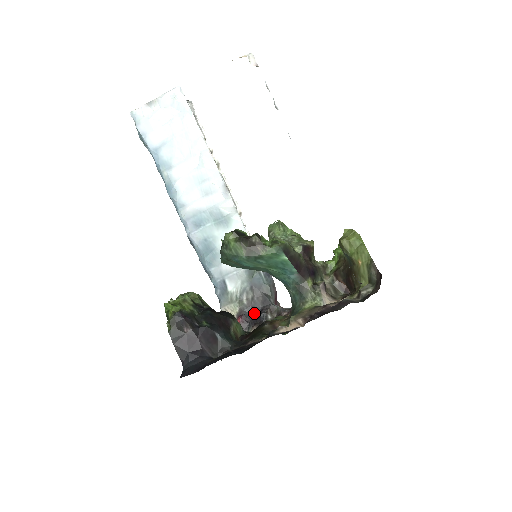
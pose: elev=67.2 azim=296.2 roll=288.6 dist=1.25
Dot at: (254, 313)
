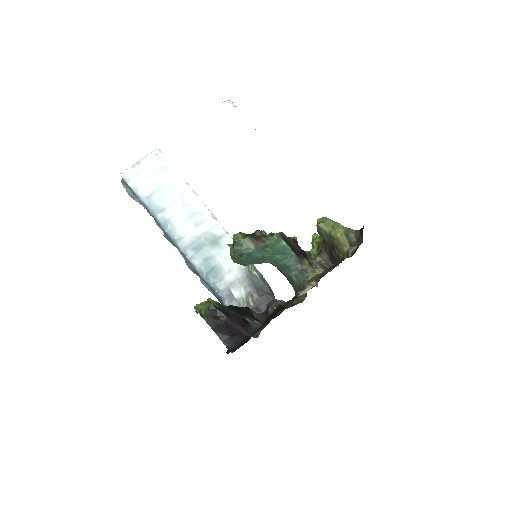
Dot at: (262, 311)
